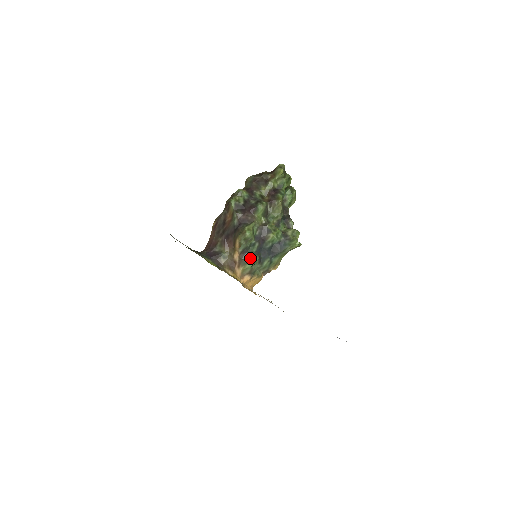
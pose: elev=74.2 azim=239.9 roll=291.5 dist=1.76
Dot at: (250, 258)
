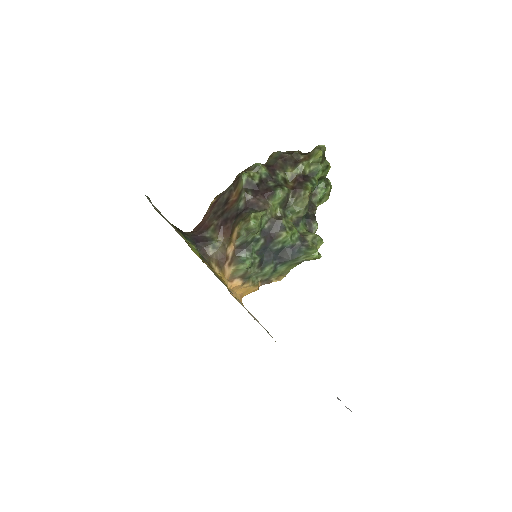
Dot at: (248, 257)
